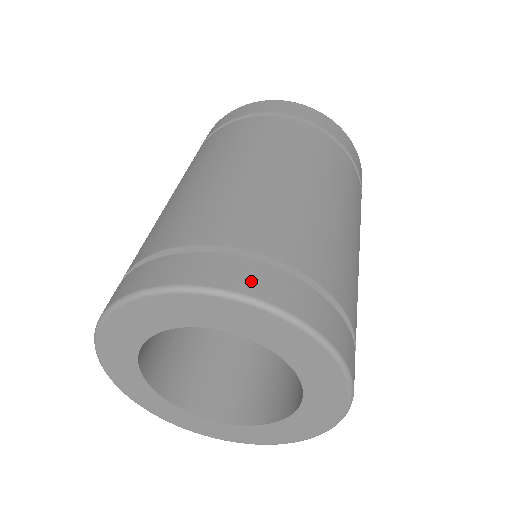
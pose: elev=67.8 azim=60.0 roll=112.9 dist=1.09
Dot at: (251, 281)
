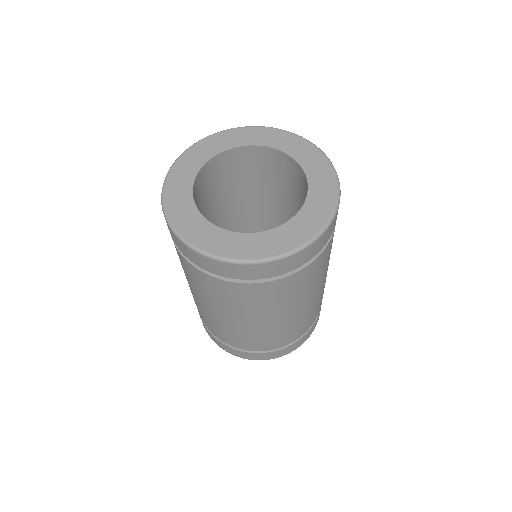
Dot at: occluded
